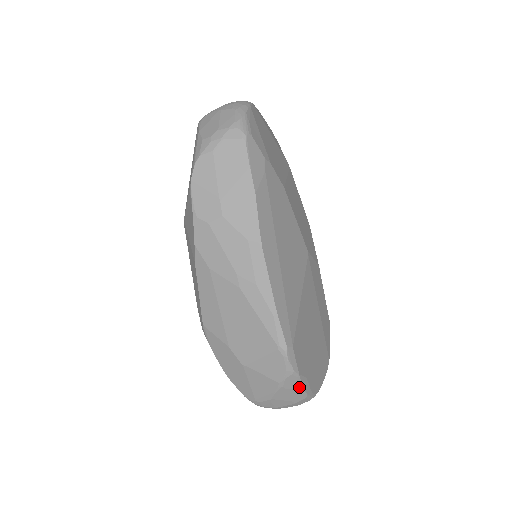
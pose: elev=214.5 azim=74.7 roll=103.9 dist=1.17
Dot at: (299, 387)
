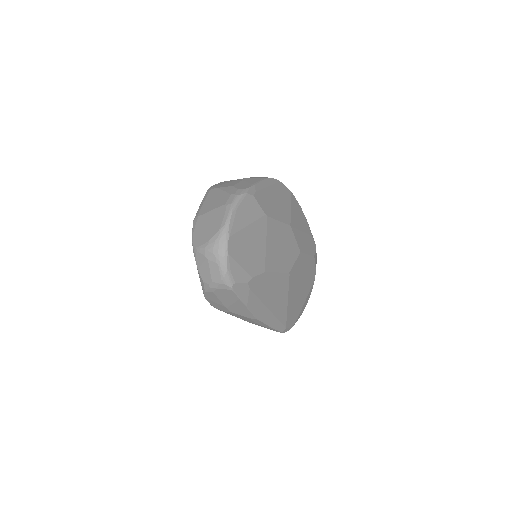
Dot at: occluded
